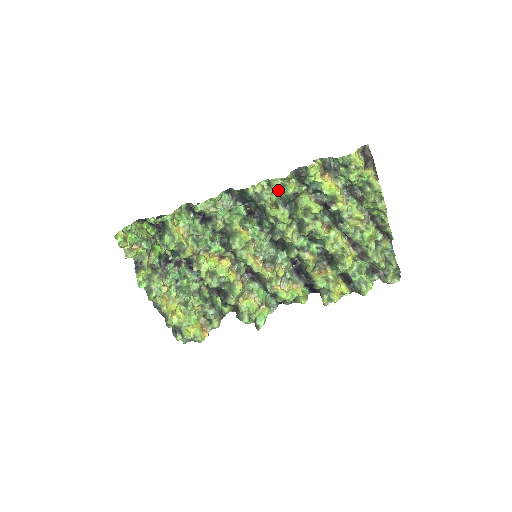
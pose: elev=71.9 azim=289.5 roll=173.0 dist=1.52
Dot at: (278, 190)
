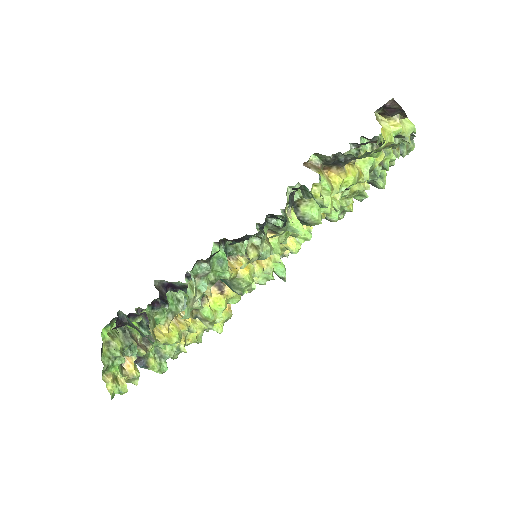
Dot at: occluded
